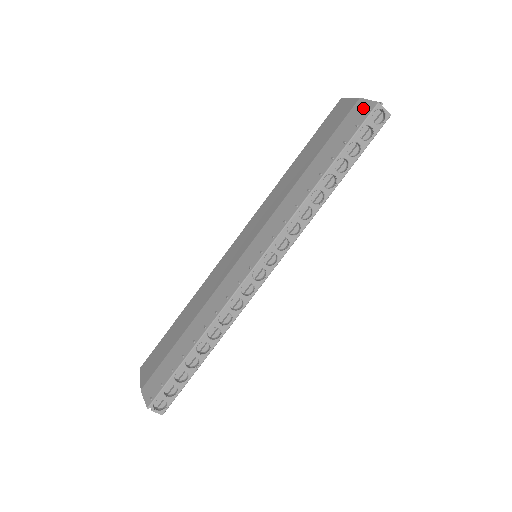
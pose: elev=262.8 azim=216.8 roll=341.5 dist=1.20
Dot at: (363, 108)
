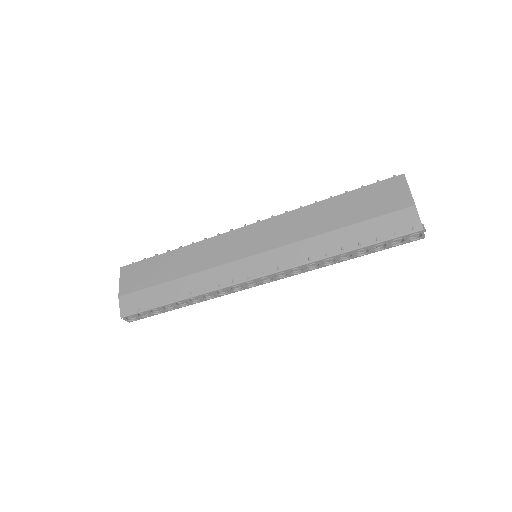
Dot at: (410, 221)
